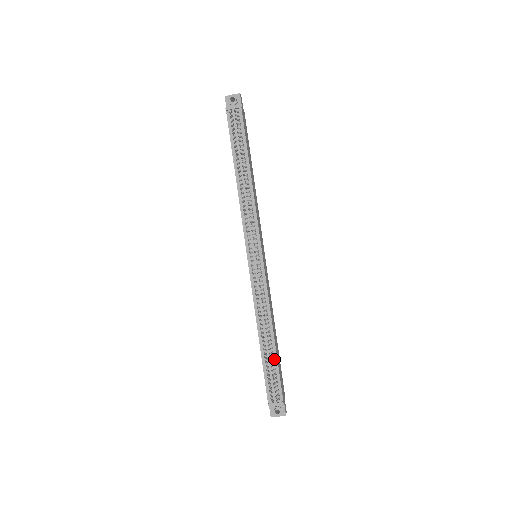
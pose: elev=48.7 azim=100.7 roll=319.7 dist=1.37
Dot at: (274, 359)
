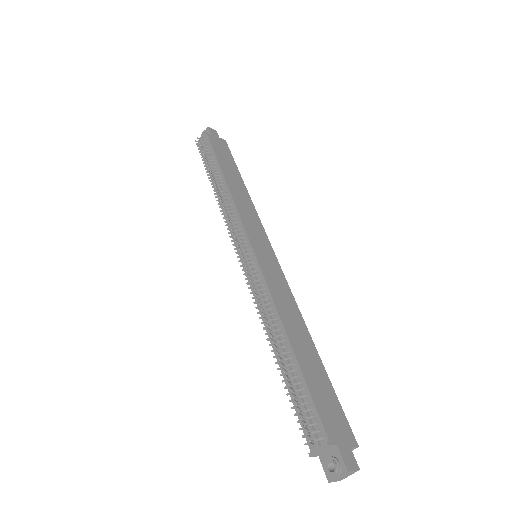
Dot at: (298, 374)
